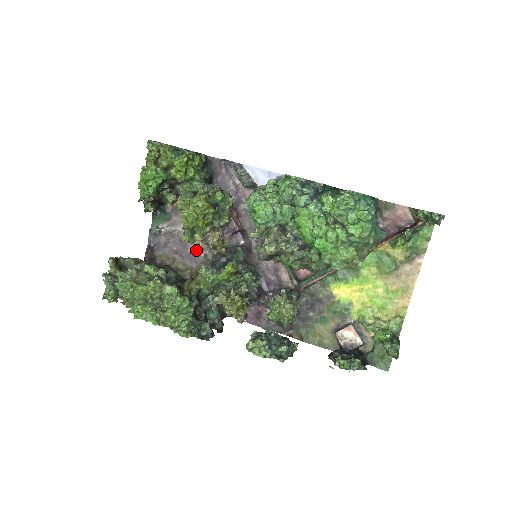
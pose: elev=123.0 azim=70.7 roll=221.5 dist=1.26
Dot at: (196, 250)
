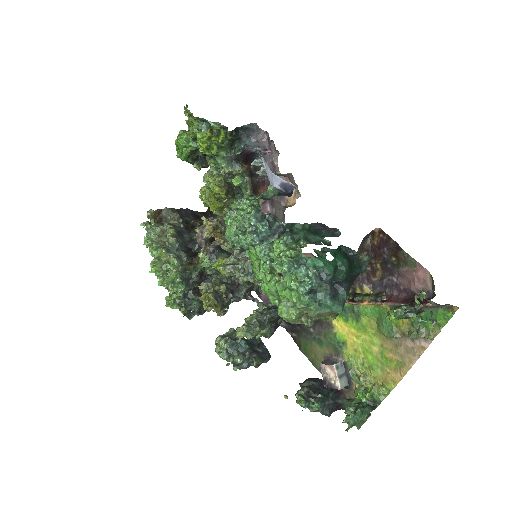
Dot at: occluded
